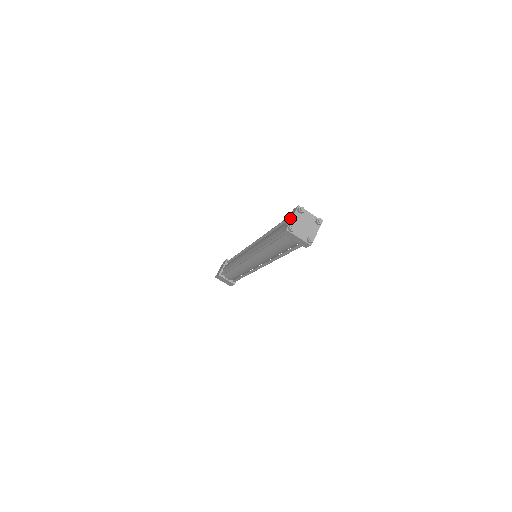
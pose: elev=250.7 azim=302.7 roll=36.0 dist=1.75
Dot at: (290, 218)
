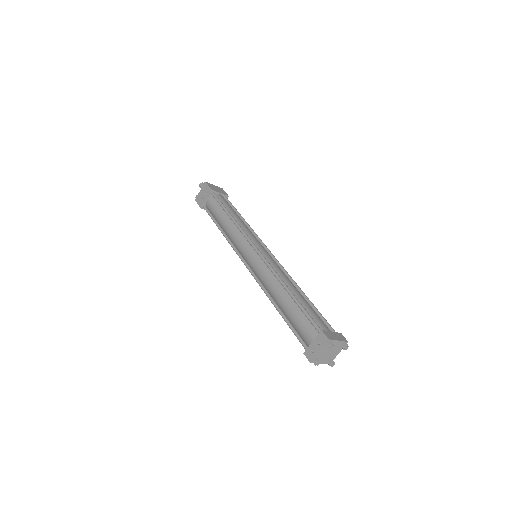
Dot at: (316, 346)
